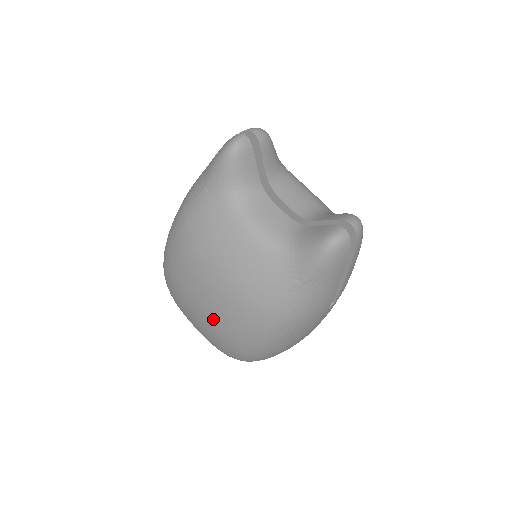
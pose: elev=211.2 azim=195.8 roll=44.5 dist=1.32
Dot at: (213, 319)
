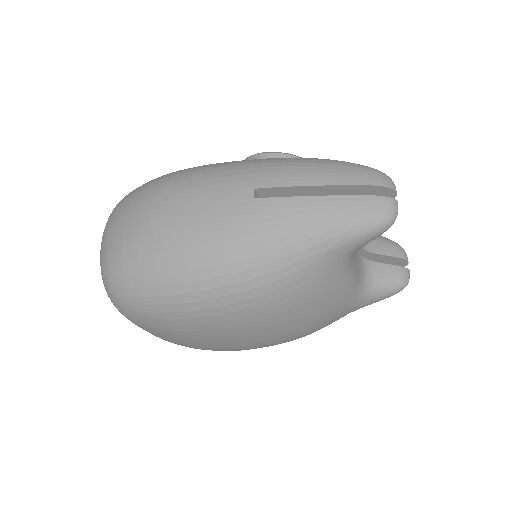
Dot at: (239, 346)
